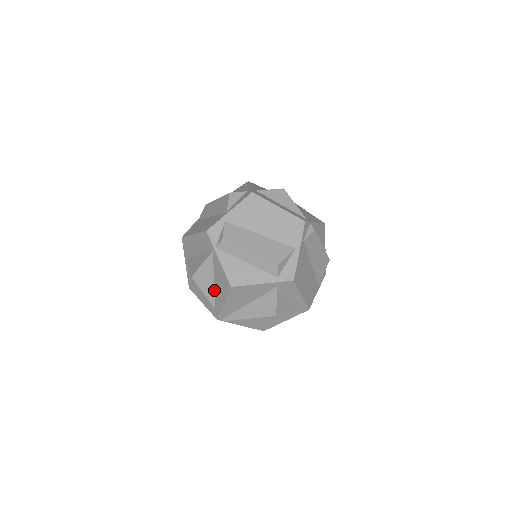
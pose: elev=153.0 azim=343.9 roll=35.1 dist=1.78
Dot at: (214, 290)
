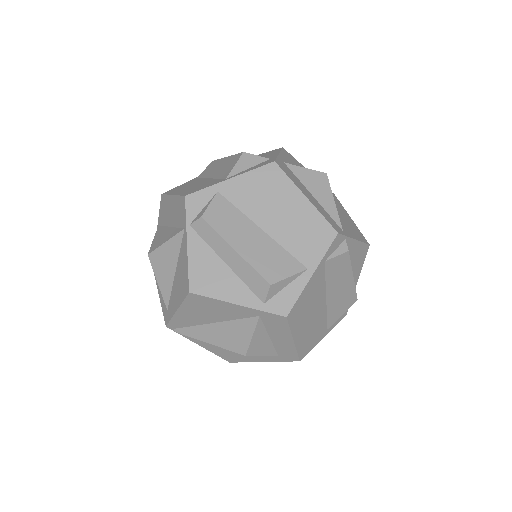
Dot at: (172, 285)
